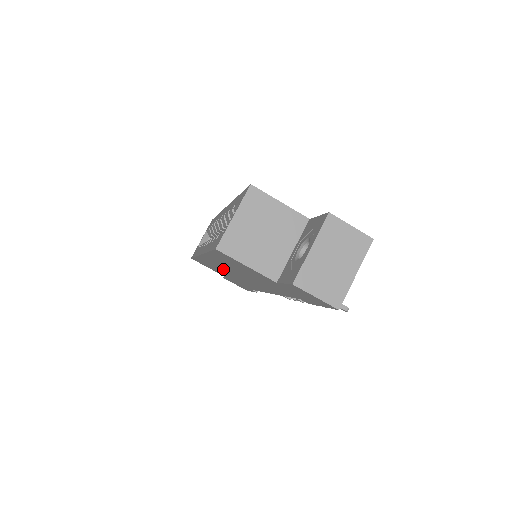
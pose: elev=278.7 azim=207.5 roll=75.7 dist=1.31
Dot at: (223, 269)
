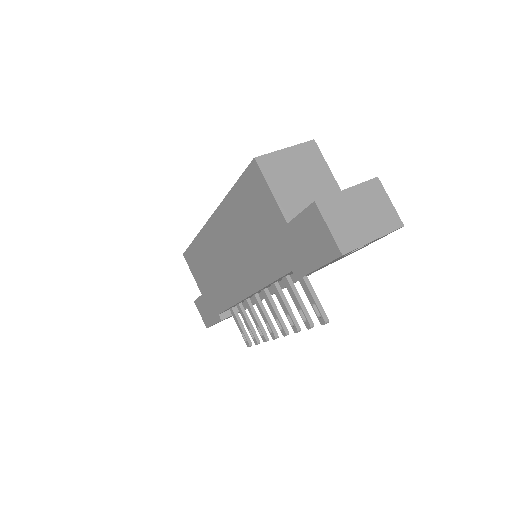
Dot at: (217, 252)
